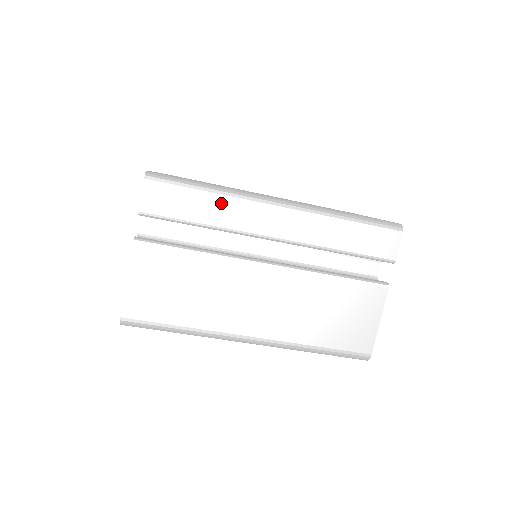
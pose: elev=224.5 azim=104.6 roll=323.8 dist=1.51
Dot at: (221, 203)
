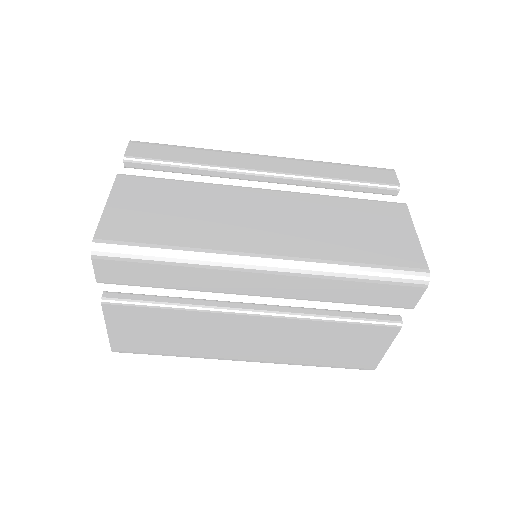
Dot at: (190, 271)
